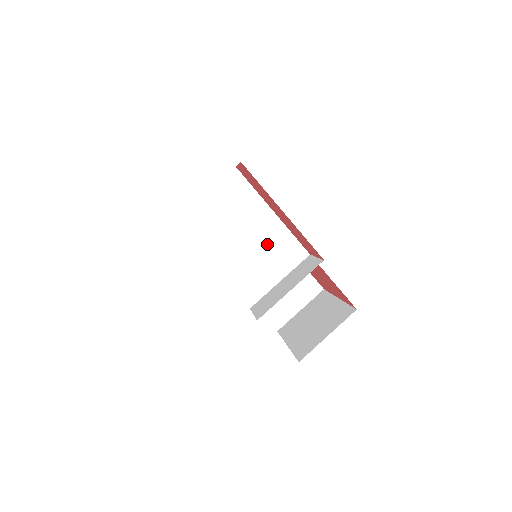
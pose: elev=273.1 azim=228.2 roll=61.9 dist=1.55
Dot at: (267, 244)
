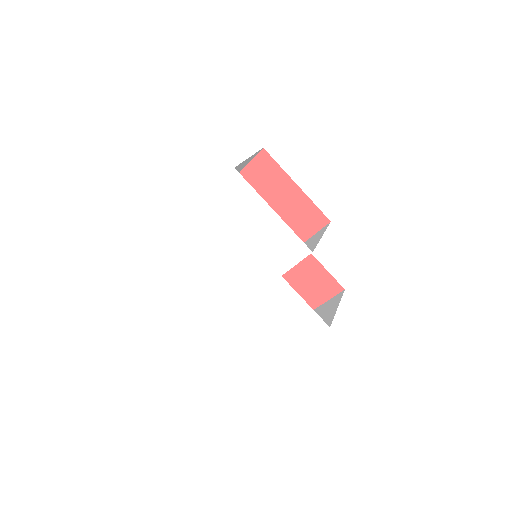
Dot at: occluded
